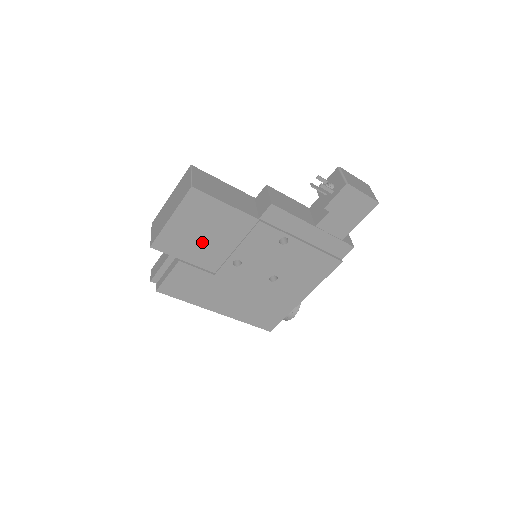
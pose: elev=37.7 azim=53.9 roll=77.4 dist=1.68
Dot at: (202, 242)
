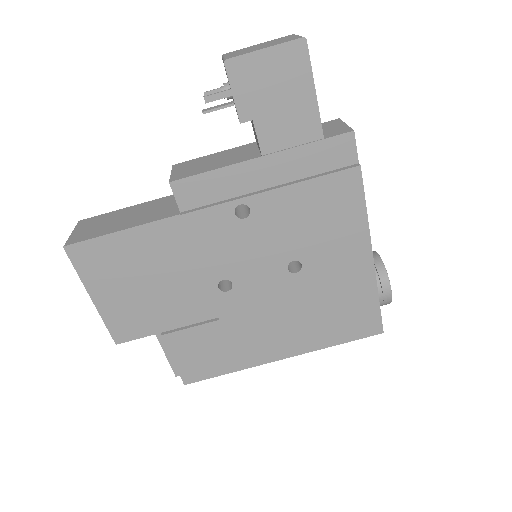
Dot at: (157, 295)
